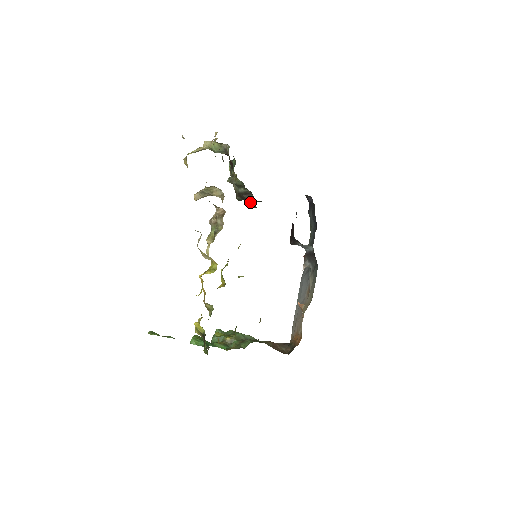
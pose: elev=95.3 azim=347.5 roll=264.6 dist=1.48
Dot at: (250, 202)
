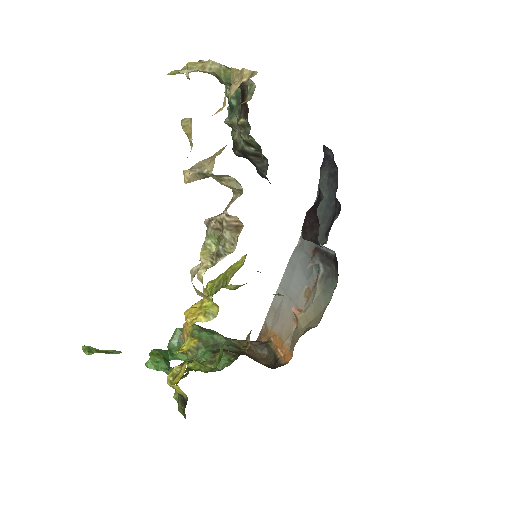
Dot at: (259, 169)
